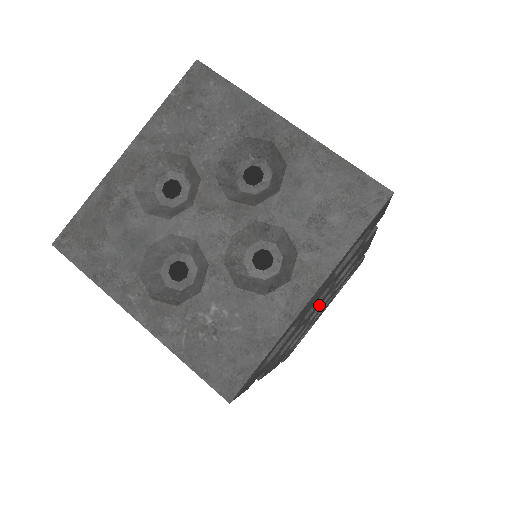
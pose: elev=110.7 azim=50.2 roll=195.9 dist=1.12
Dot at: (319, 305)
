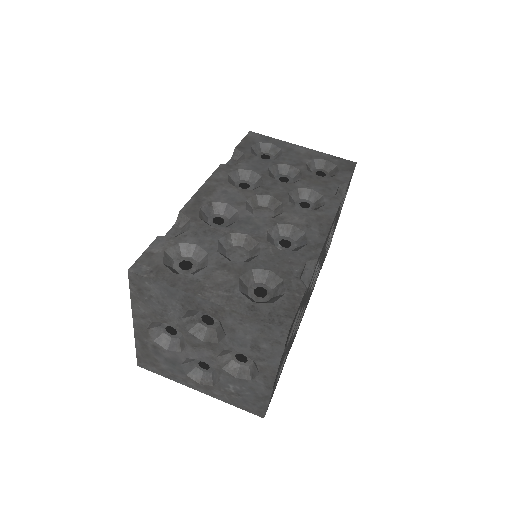
Dot at: occluded
